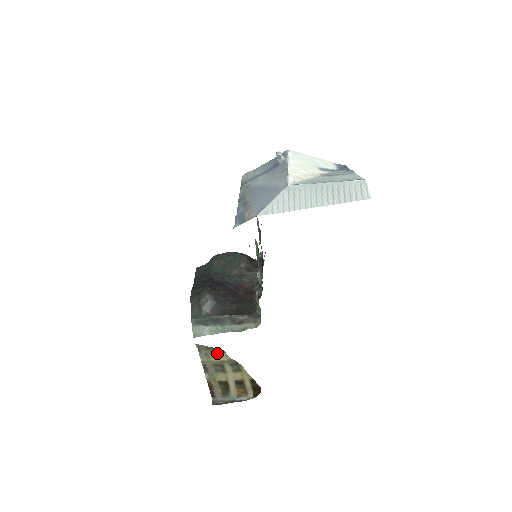
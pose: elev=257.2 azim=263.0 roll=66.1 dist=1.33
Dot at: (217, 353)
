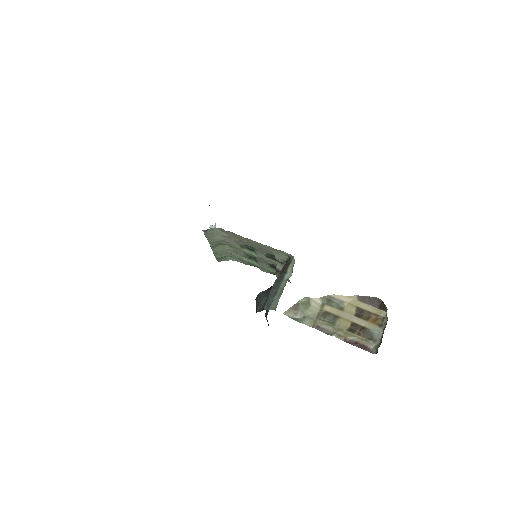
Dot at: (308, 307)
